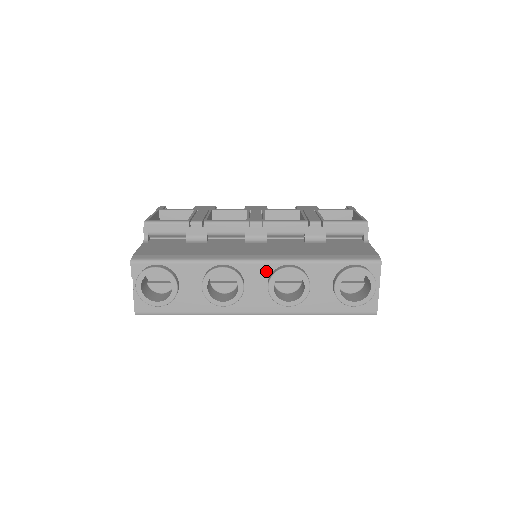
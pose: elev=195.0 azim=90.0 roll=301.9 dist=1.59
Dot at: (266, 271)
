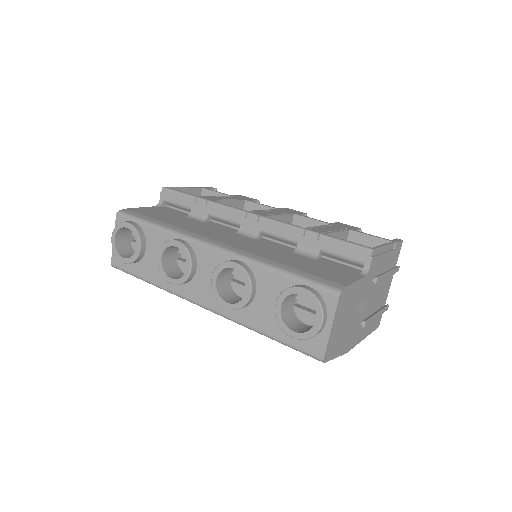
Dot at: (218, 261)
